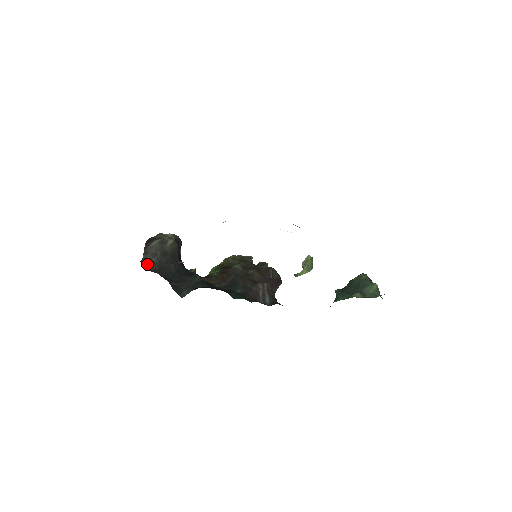
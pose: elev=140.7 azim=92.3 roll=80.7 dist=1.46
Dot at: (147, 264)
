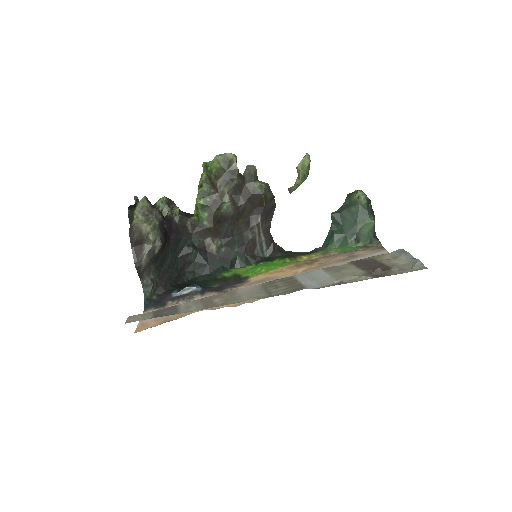
Dot at: (151, 293)
